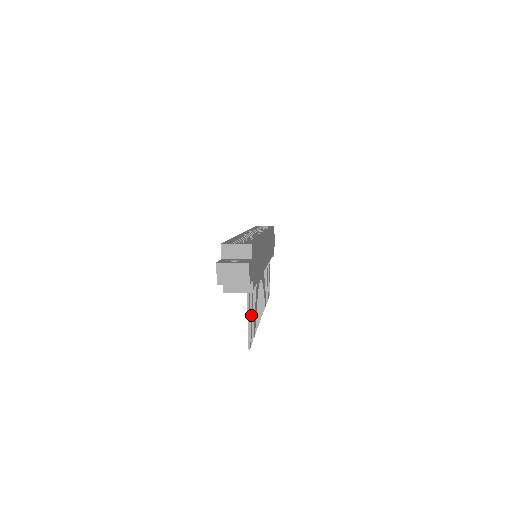
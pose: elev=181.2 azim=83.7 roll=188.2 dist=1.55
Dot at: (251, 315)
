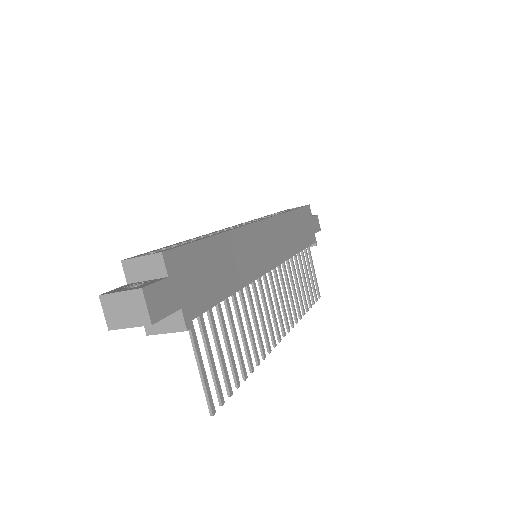
Dot at: (213, 359)
